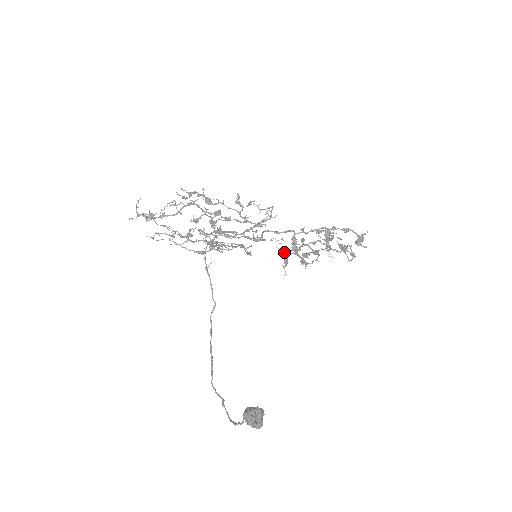
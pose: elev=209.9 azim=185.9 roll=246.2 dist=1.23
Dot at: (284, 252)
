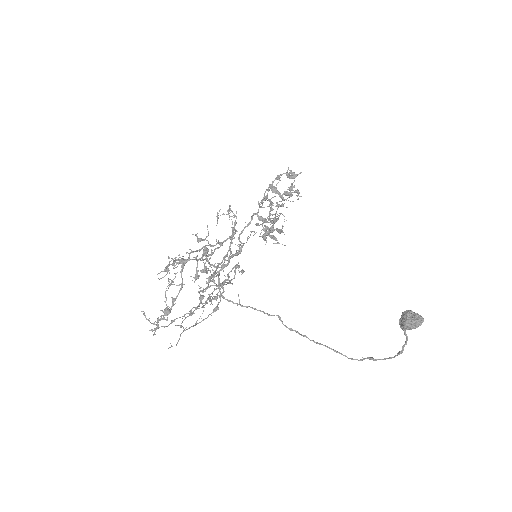
Dot at: (266, 234)
